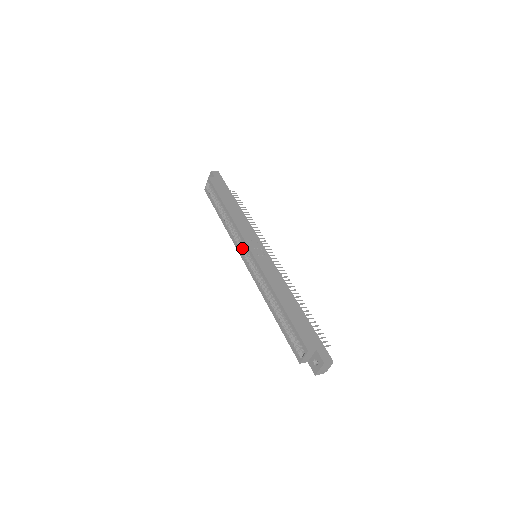
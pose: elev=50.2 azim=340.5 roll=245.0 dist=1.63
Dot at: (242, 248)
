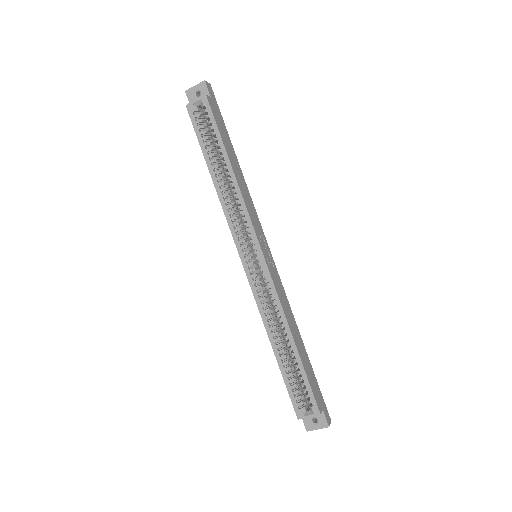
Dot at: (243, 240)
